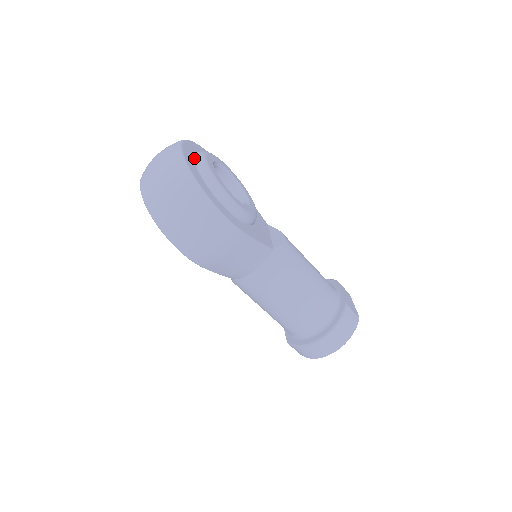
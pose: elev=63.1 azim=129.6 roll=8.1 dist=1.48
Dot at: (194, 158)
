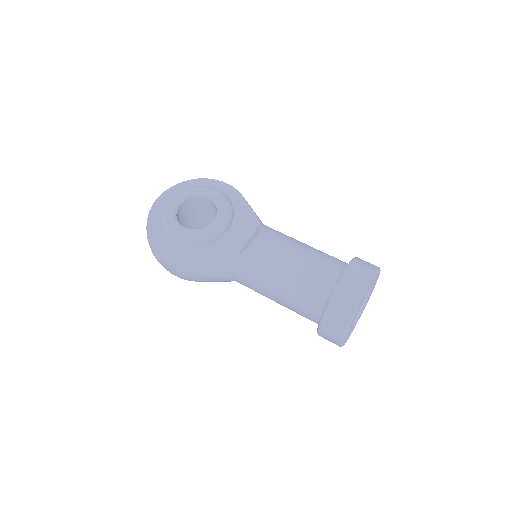
Dot at: occluded
